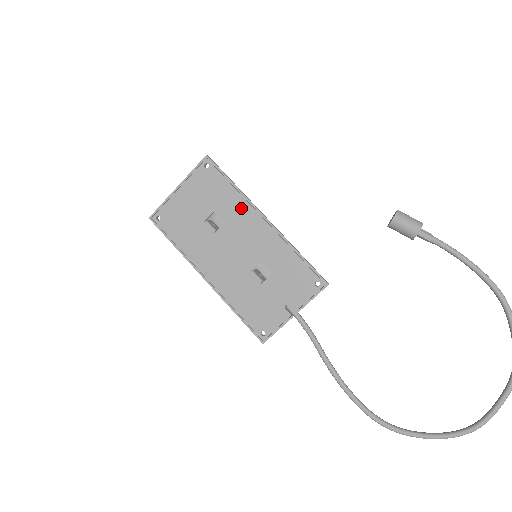
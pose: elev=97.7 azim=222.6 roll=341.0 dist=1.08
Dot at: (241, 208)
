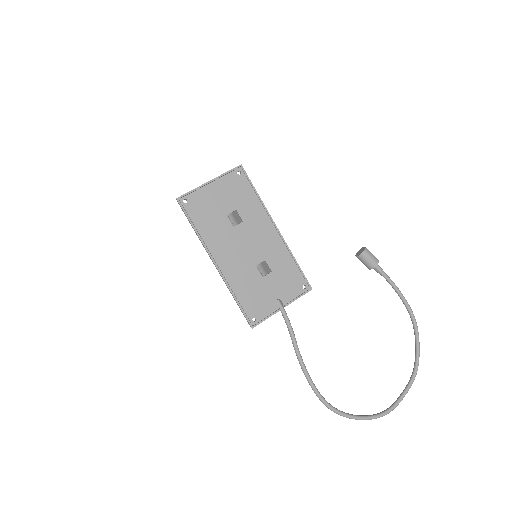
Dot at: (259, 214)
